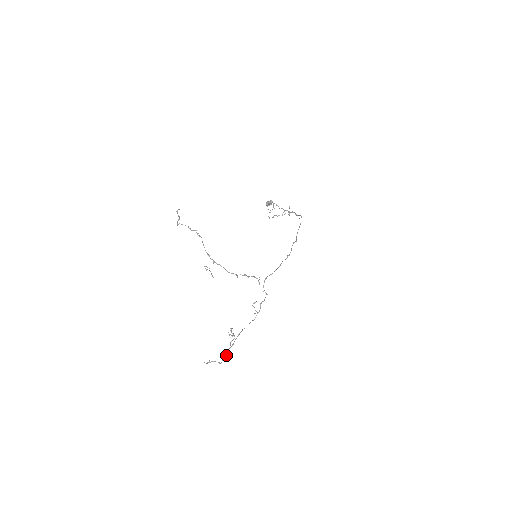
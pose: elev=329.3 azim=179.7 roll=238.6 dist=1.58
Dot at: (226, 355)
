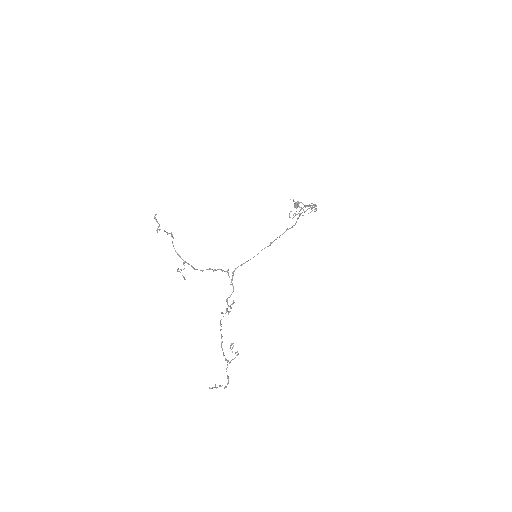
Dot at: (228, 376)
